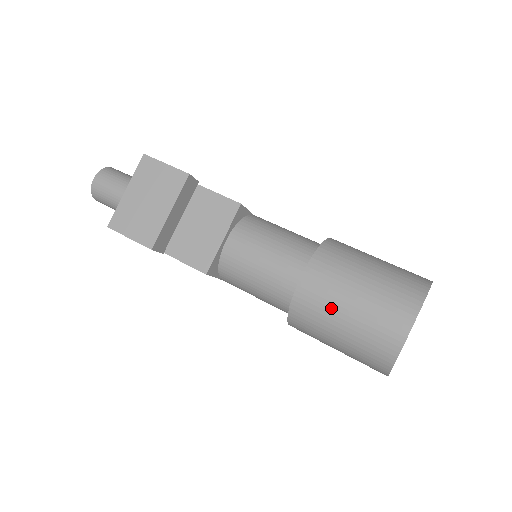
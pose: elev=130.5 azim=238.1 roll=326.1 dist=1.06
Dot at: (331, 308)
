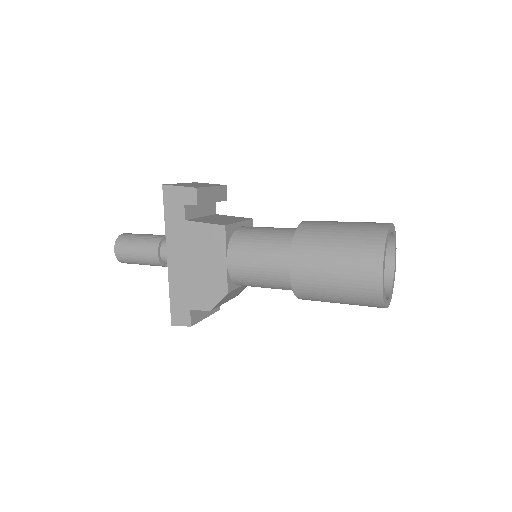
Dot at: (329, 225)
